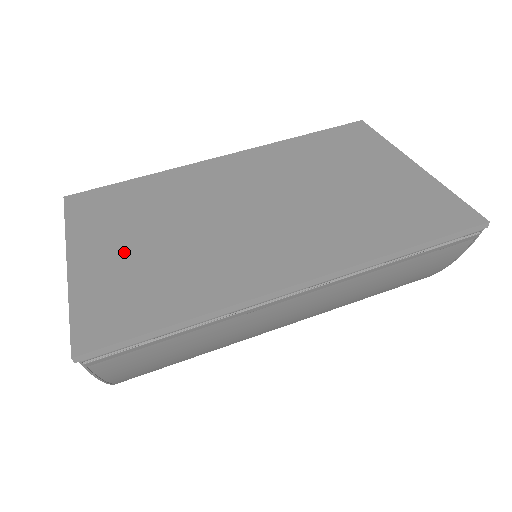
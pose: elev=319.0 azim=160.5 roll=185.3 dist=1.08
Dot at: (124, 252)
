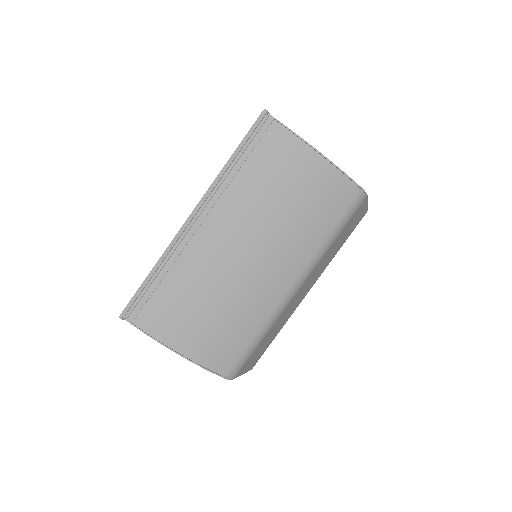
Dot at: occluded
